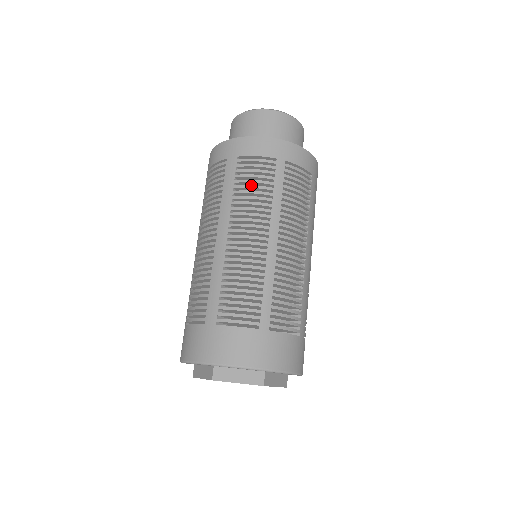
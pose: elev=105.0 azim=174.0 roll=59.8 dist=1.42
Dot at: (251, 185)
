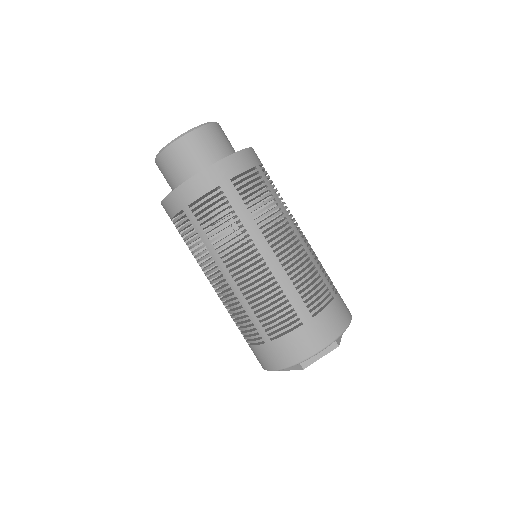
Dot at: (189, 241)
